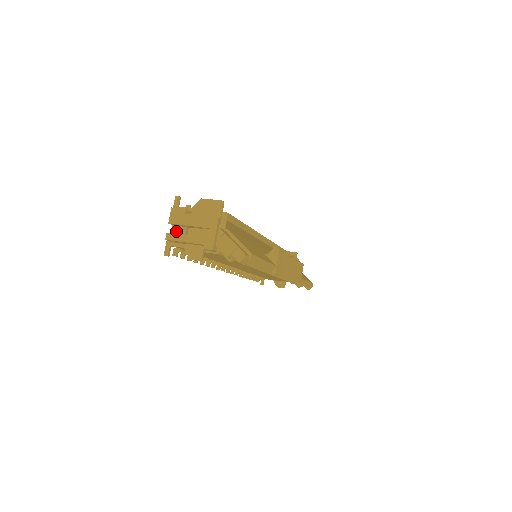
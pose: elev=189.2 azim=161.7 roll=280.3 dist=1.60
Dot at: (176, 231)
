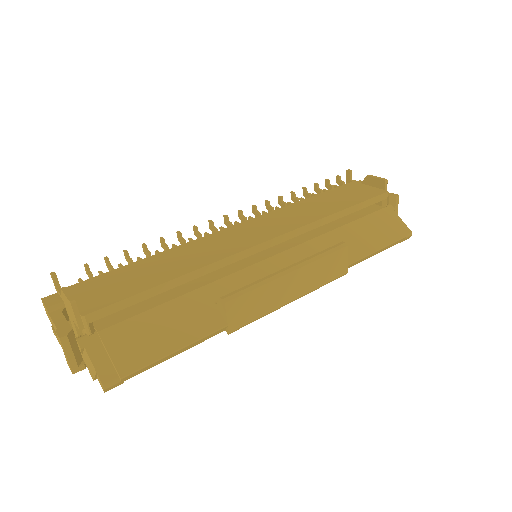
Dot at: occluded
